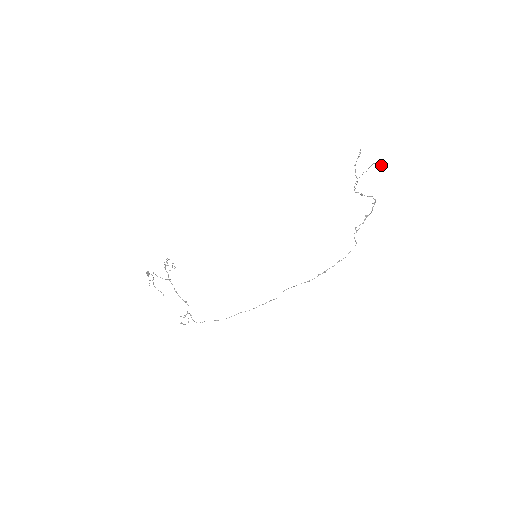
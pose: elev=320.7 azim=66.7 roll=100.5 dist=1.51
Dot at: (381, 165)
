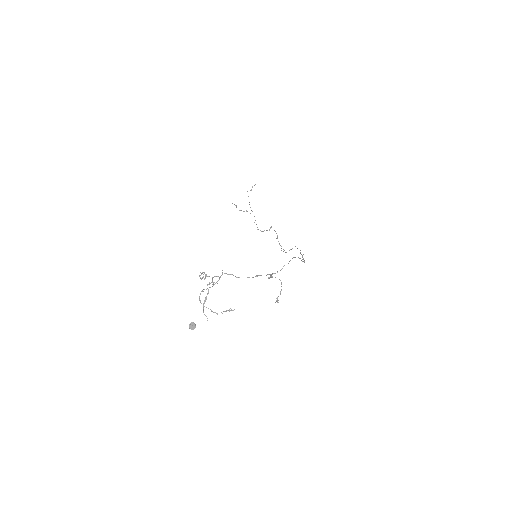
Dot at: occluded
